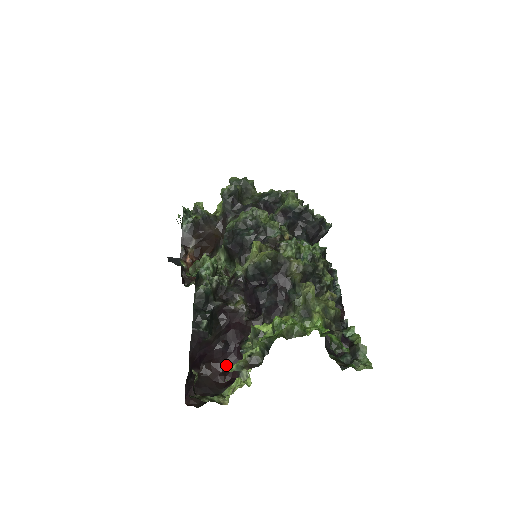
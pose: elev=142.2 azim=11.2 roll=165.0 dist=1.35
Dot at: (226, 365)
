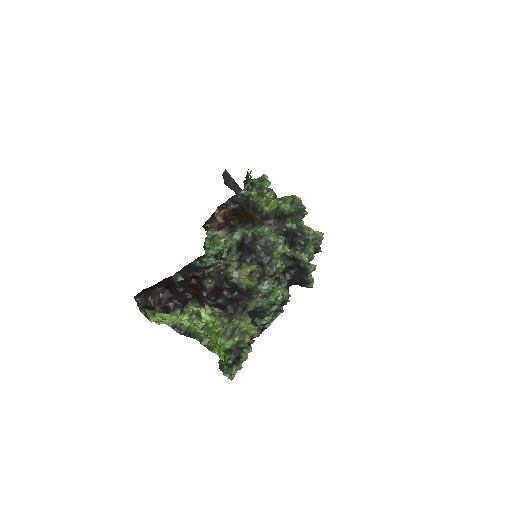
Dot at: (174, 298)
